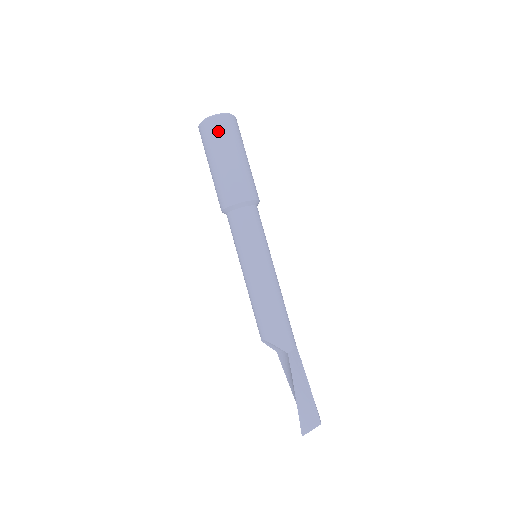
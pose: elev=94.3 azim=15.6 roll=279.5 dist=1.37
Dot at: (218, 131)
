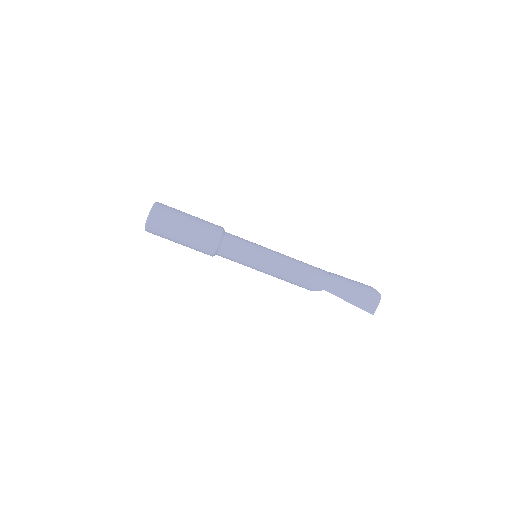
Dot at: (158, 233)
